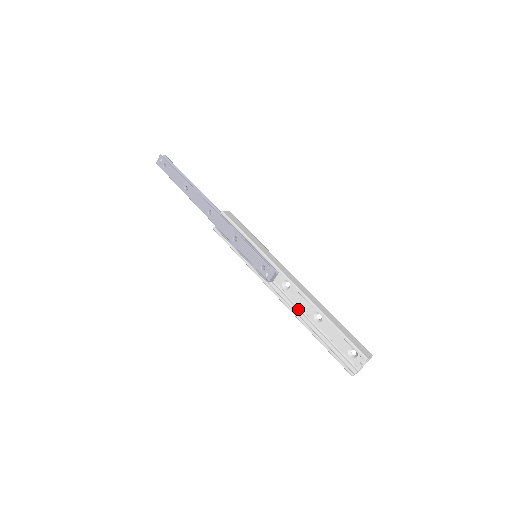
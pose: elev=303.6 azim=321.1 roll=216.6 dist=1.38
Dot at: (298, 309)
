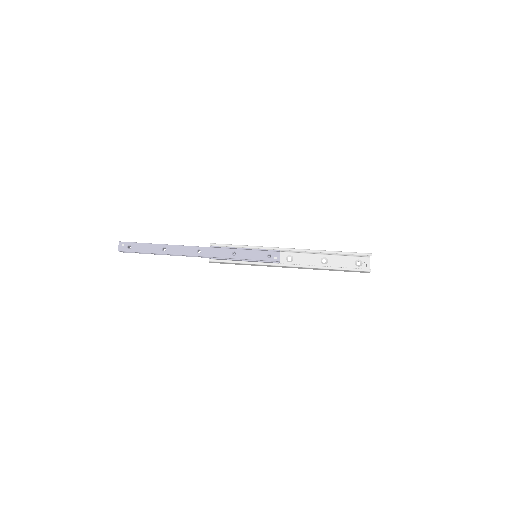
Dot at: occluded
